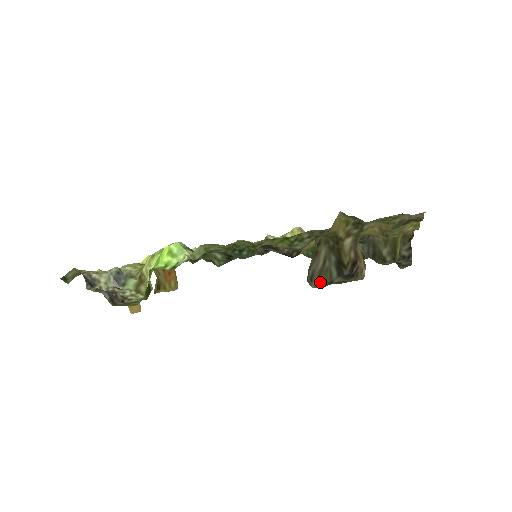
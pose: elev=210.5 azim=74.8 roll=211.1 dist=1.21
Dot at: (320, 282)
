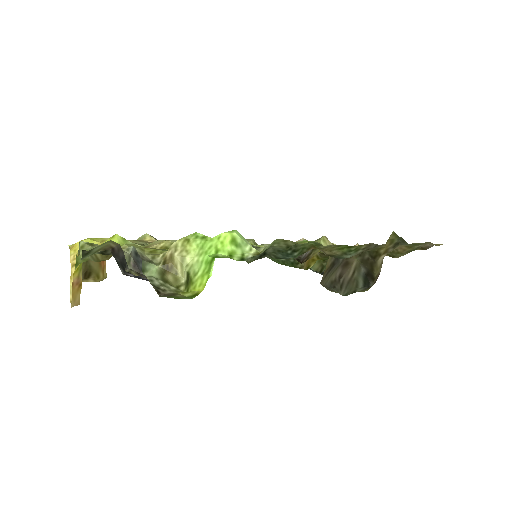
Dot at: (348, 290)
